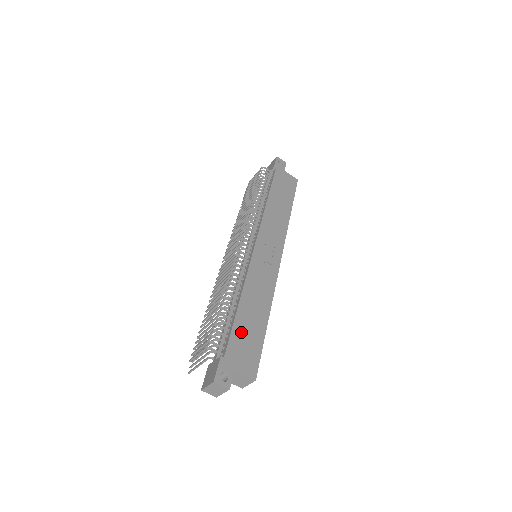
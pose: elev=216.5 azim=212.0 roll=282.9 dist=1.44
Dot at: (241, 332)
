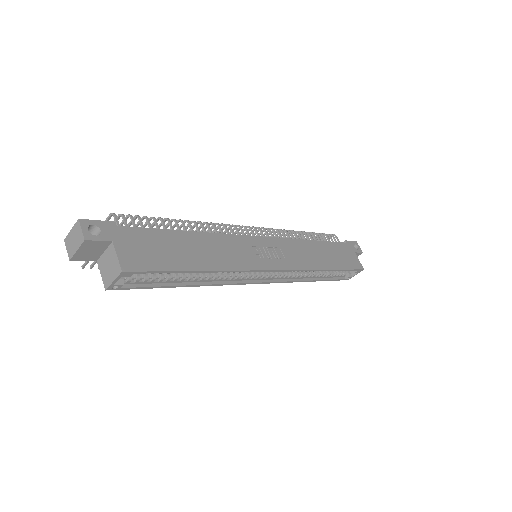
Dot at: (162, 240)
